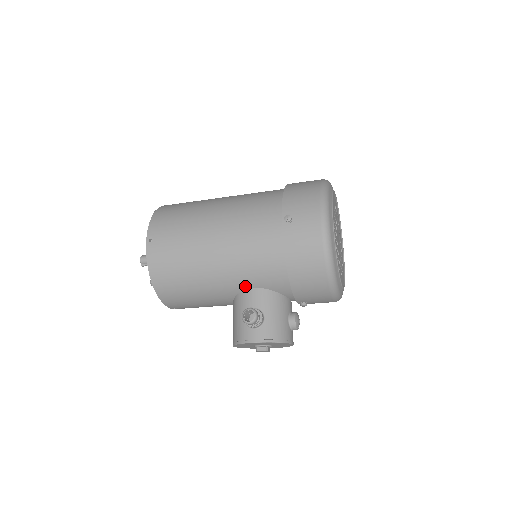
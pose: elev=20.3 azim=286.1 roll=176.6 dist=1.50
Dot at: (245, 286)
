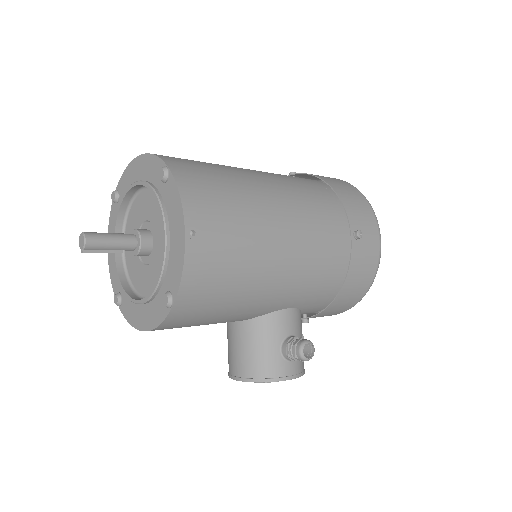
Dot at: (283, 306)
